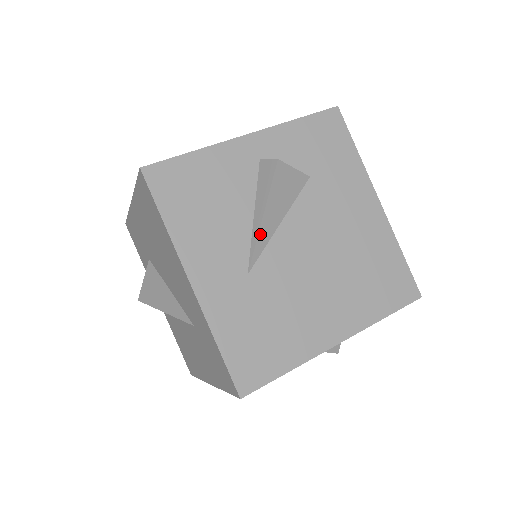
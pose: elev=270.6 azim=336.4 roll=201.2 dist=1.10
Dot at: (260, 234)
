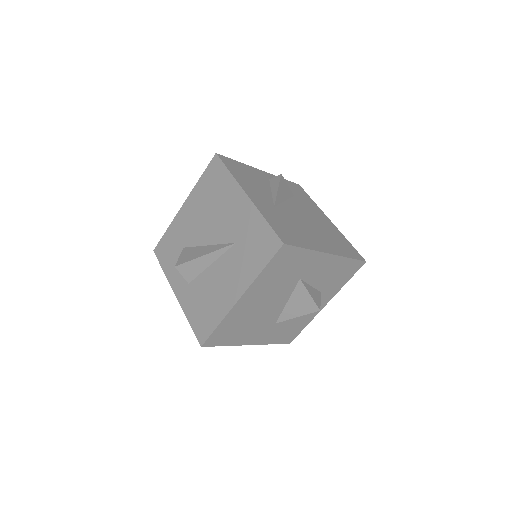
Dot at: (277, 195)
